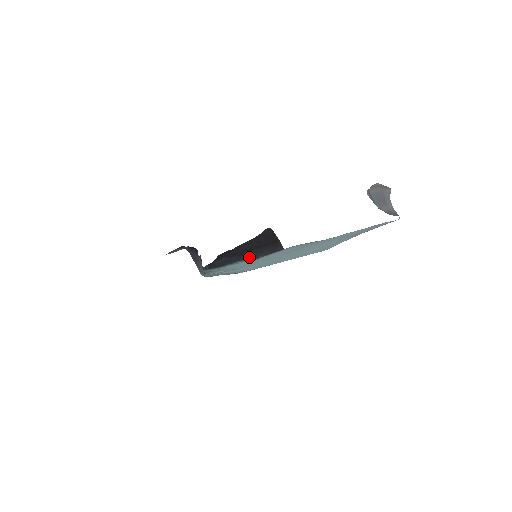
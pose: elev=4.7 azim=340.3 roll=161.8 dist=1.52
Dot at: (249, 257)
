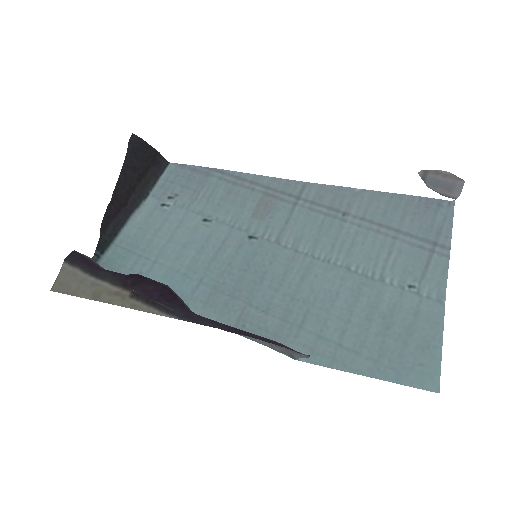
Dot at: (137, 200)
